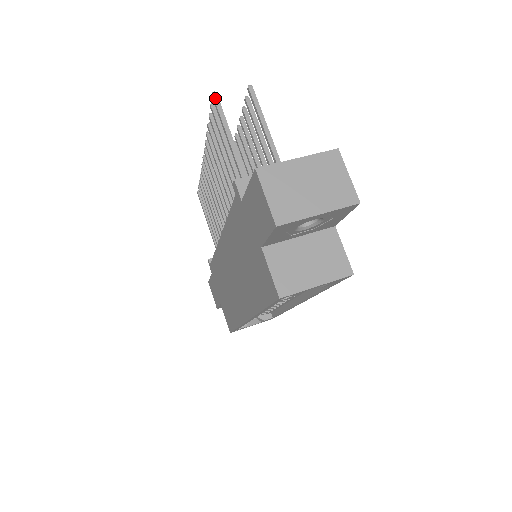
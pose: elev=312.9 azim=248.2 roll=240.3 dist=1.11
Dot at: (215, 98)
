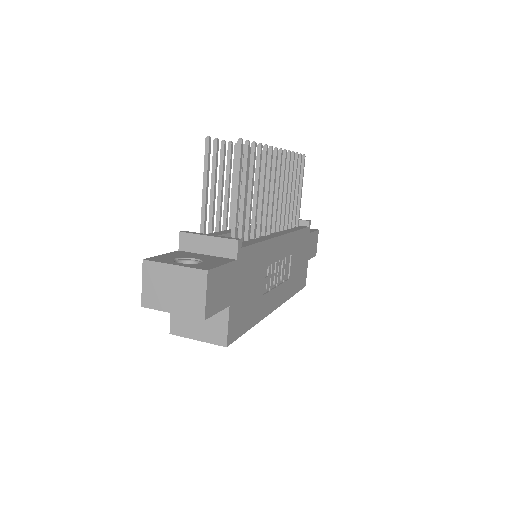
Dot at: (206, 144)
